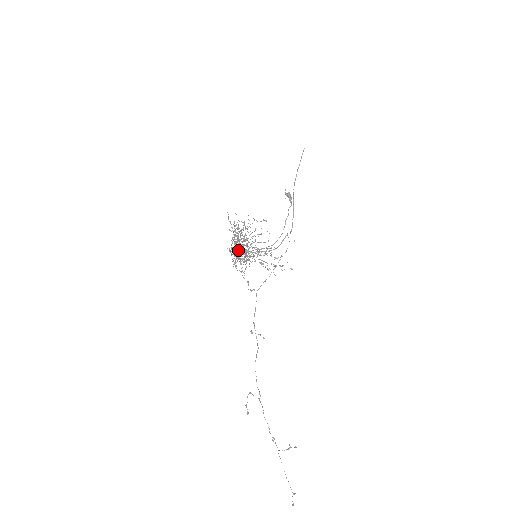
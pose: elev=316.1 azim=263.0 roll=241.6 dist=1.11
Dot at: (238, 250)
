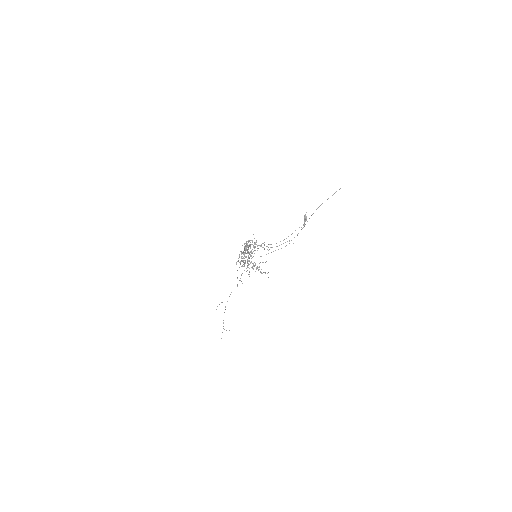
Dot at: (245, 253)
